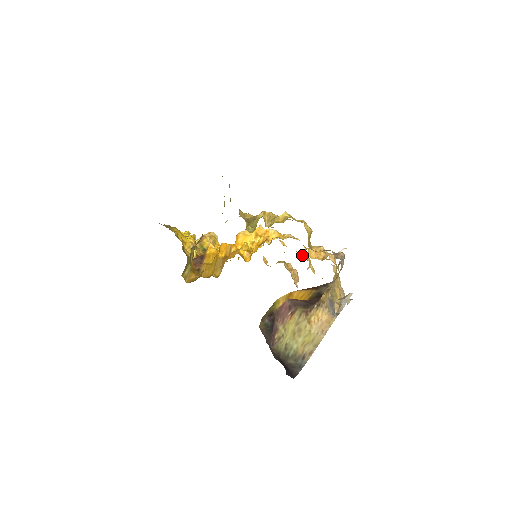
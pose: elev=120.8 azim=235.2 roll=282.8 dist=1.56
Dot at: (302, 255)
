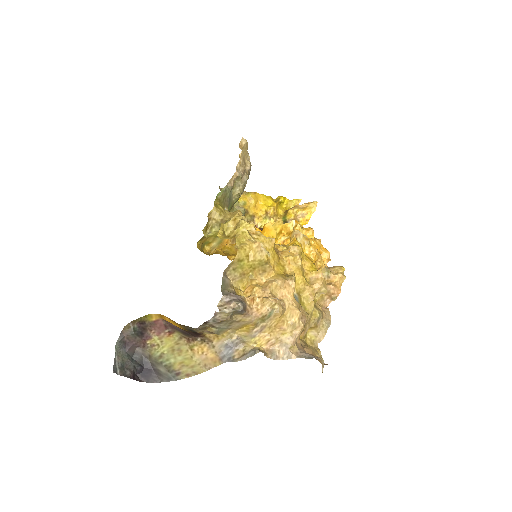
Dot at: (313, 275)
